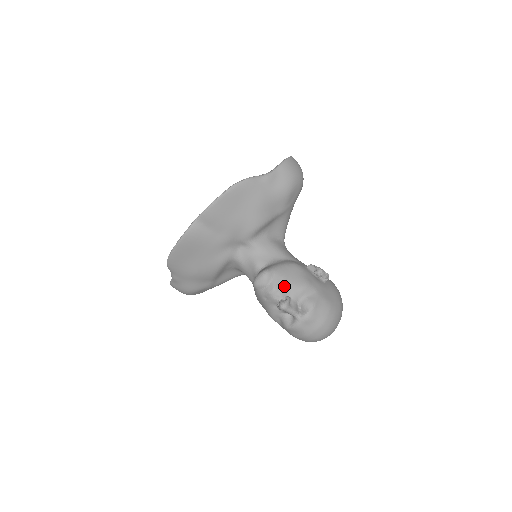
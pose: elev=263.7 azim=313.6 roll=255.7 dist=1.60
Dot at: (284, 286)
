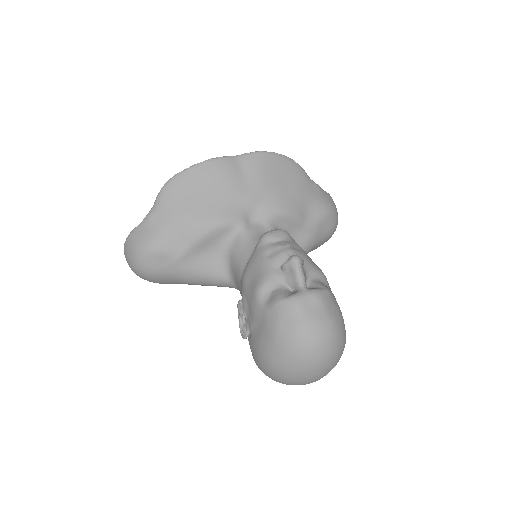
Dot at: (301, 252)
